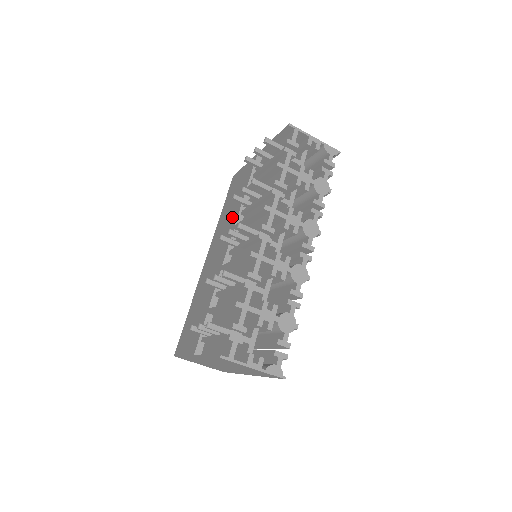
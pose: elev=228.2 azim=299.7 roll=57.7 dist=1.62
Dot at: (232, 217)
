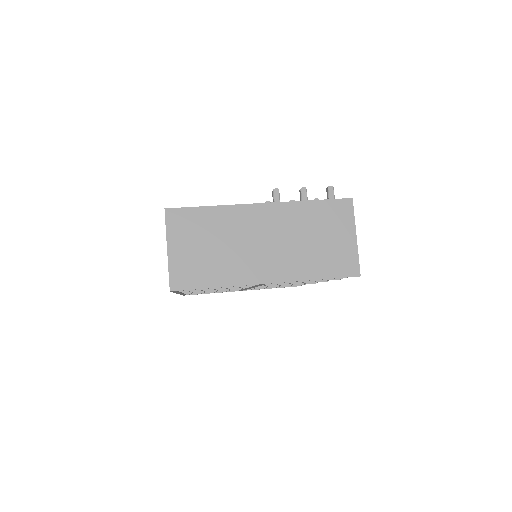
Dot at: occluded
